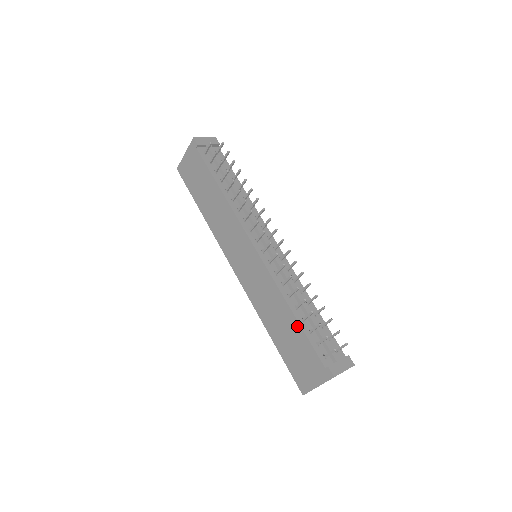
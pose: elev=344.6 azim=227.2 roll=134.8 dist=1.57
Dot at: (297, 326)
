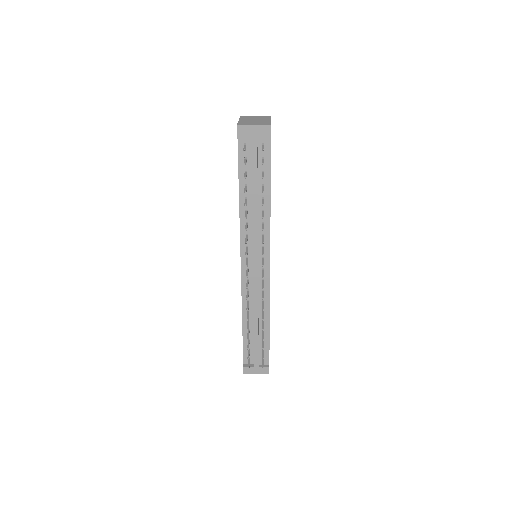
Dot at: (242, 331)
